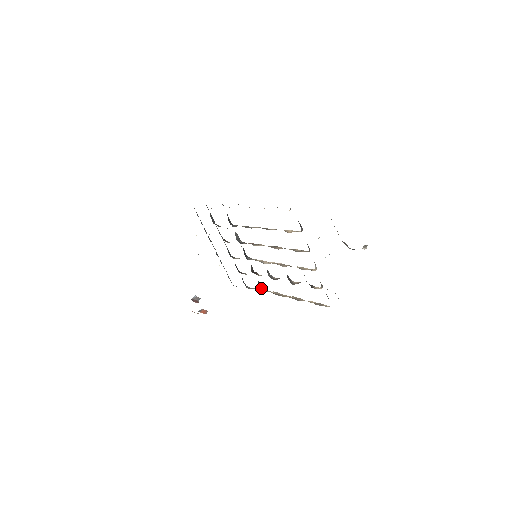
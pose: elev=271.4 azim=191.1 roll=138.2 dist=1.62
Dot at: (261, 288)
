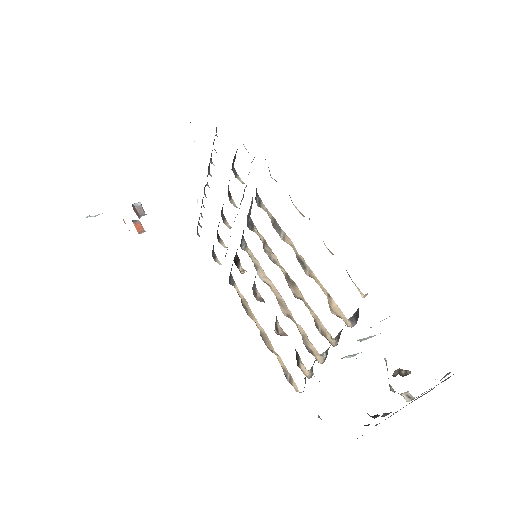
Dot at: (230, 276)
